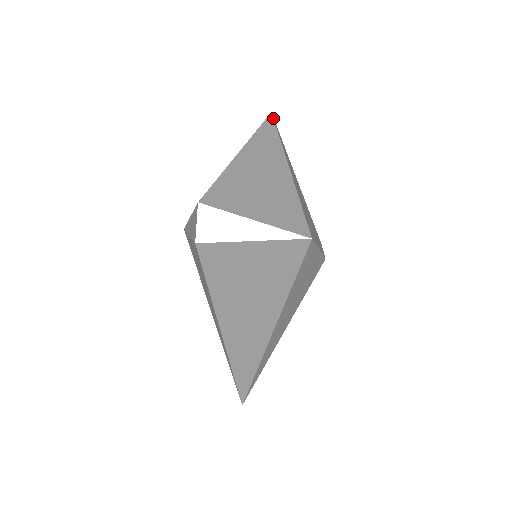
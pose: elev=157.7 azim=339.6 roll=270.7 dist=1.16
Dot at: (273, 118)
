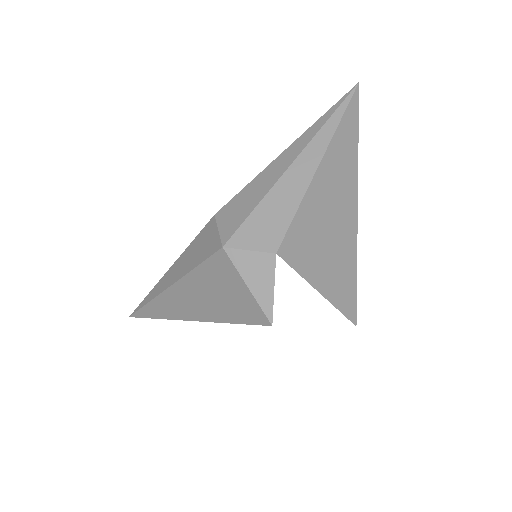
Dot at: occluded
